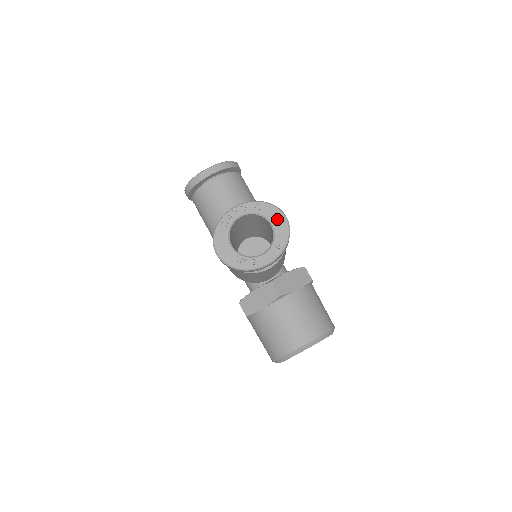
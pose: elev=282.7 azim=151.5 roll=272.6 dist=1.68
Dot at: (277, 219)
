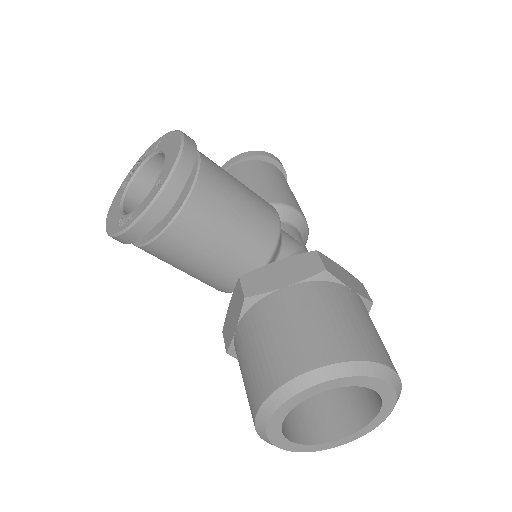
Dot at: (172, 145)
